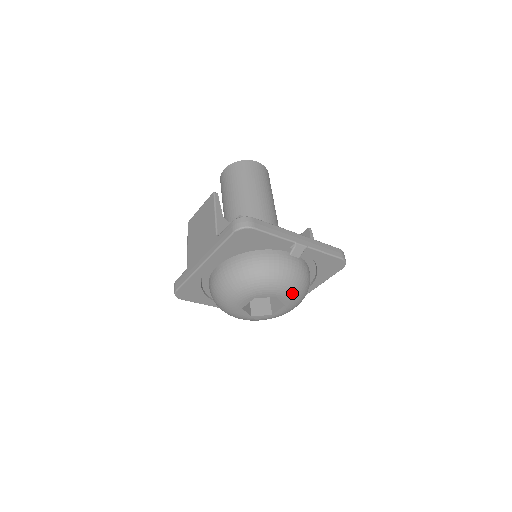
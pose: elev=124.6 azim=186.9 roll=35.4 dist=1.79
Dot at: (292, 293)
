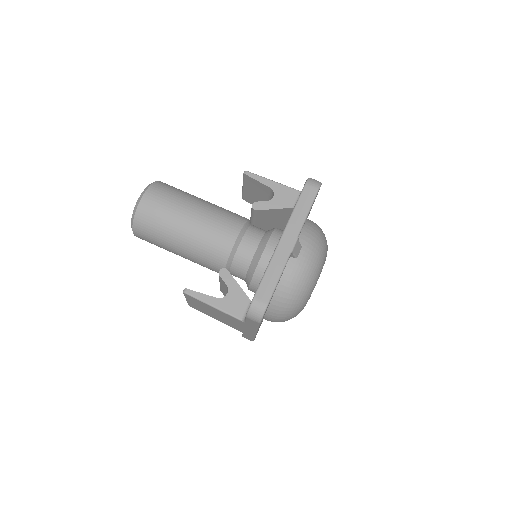
Dot at: (324, 260)
